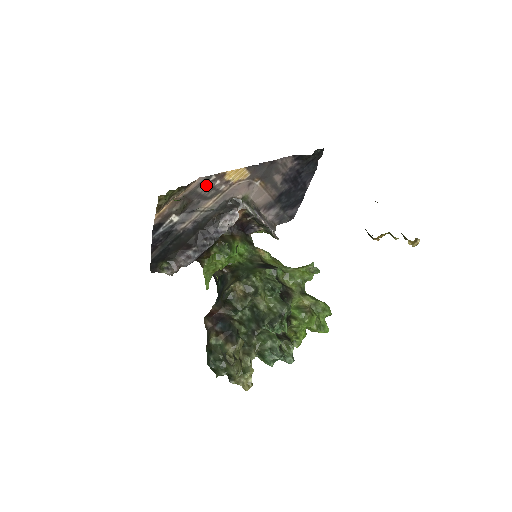
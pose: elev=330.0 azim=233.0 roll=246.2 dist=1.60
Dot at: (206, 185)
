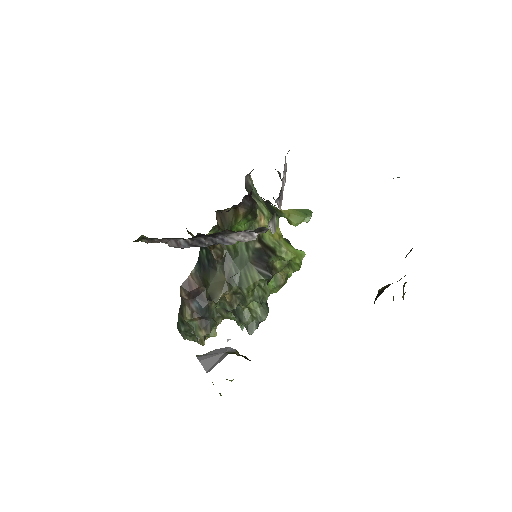
Dot at: occluded
